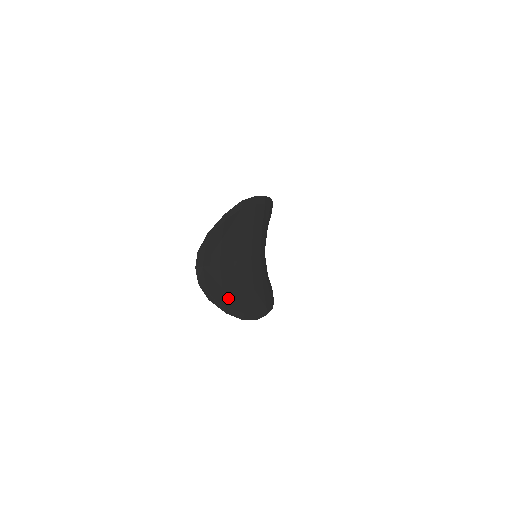
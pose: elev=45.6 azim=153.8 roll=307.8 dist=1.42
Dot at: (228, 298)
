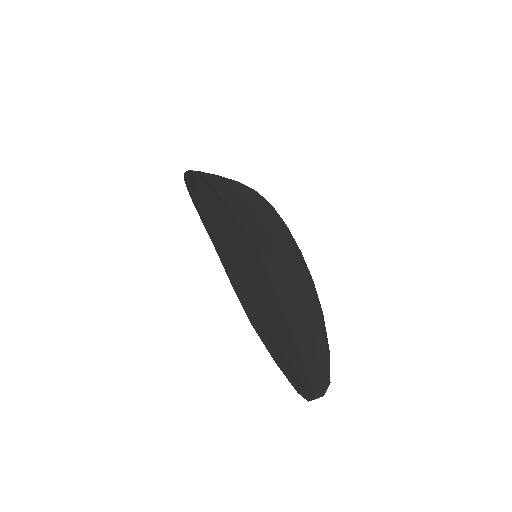
Dot at: (318, 345)
